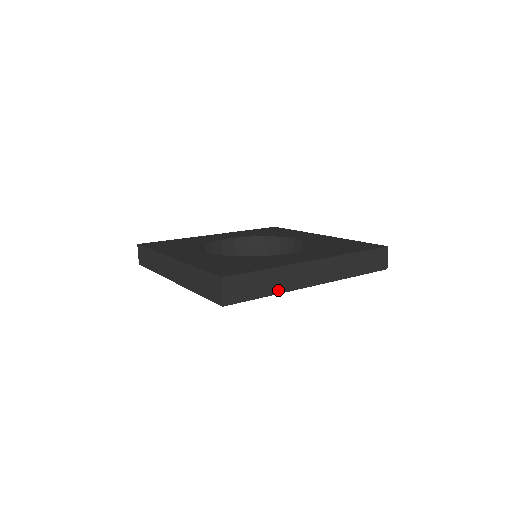
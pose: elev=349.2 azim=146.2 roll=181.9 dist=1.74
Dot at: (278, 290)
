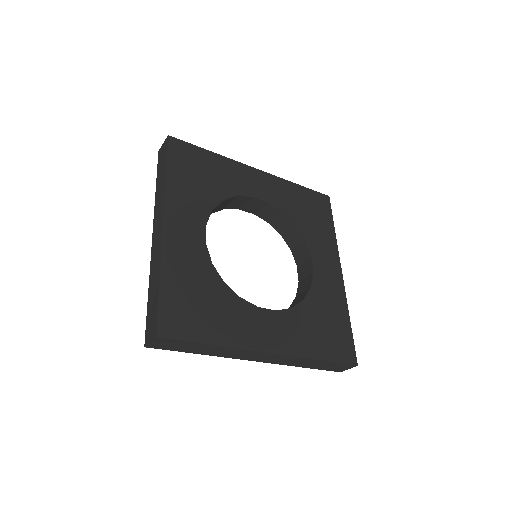
Dot at: (212, 354)
